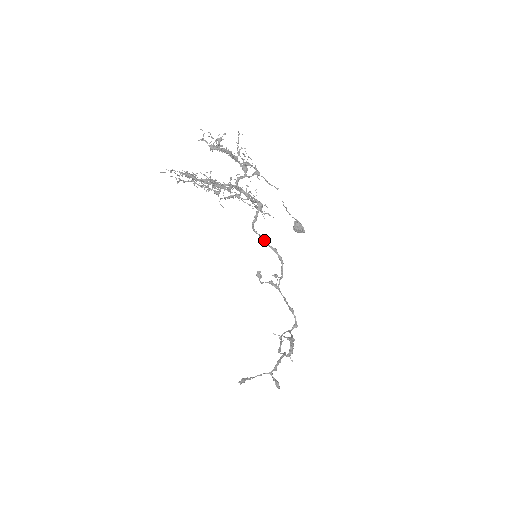
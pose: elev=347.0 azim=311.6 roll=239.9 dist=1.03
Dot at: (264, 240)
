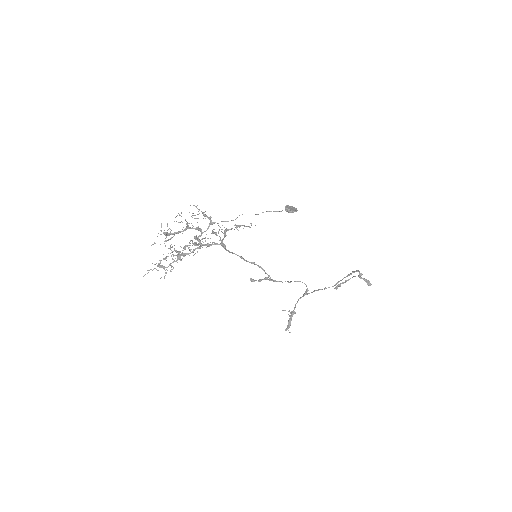
Dot at: (243, 259)
